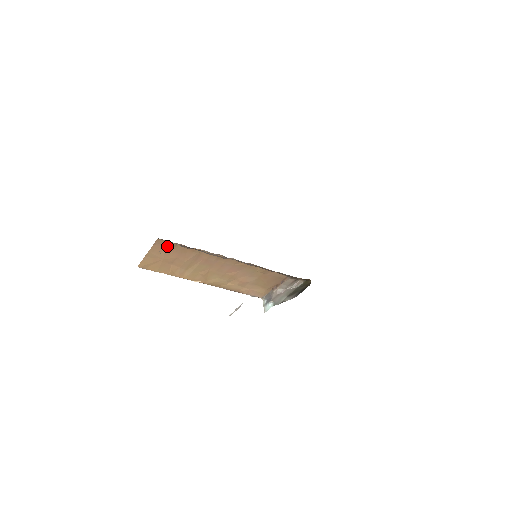
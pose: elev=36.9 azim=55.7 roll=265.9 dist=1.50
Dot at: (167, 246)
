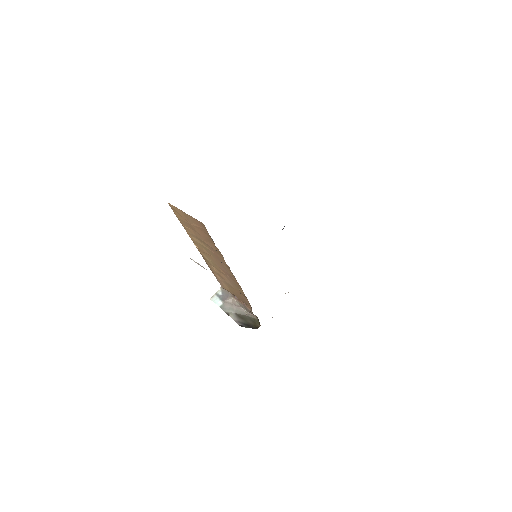
Dot at: (204, 229)
